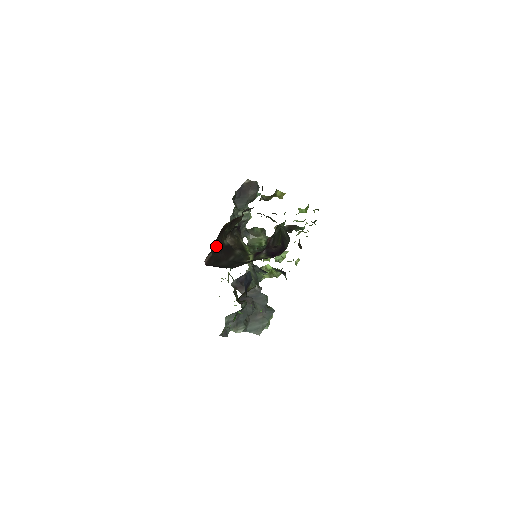
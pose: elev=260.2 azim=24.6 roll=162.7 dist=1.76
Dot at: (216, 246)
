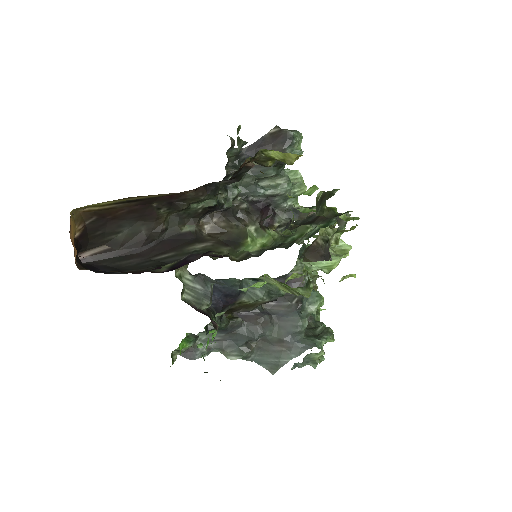
Dot at: (126, 236)
